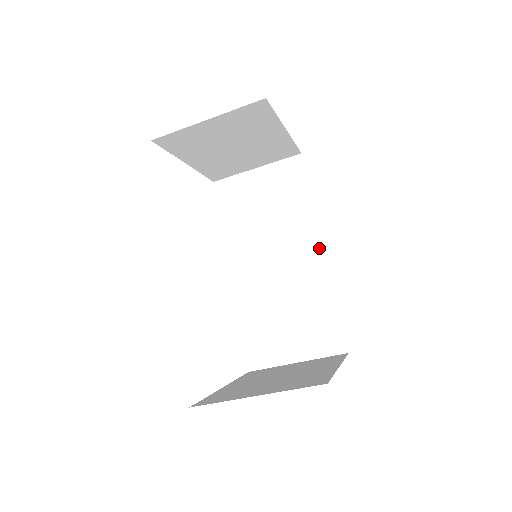
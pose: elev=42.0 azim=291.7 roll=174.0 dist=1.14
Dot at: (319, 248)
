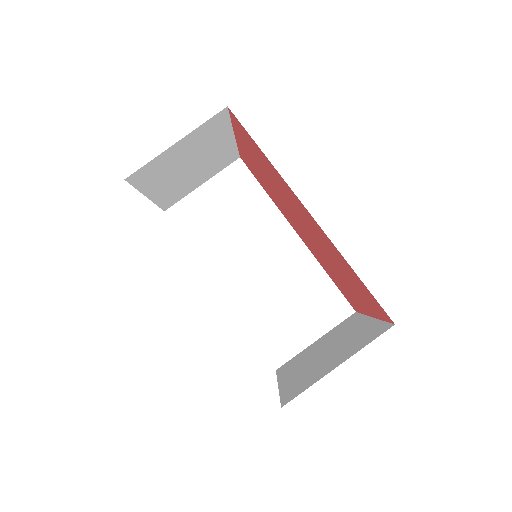
Dot at: (292, 234)
